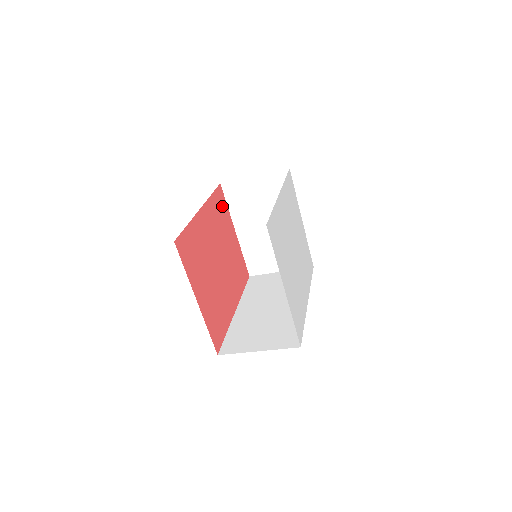
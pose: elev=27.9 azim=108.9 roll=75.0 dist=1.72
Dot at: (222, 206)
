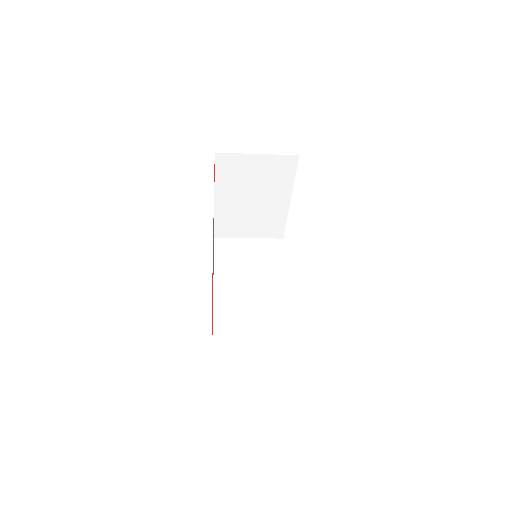
Dot at: occluded
